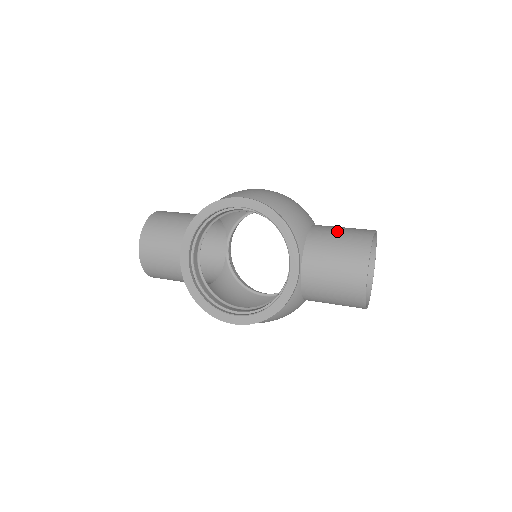
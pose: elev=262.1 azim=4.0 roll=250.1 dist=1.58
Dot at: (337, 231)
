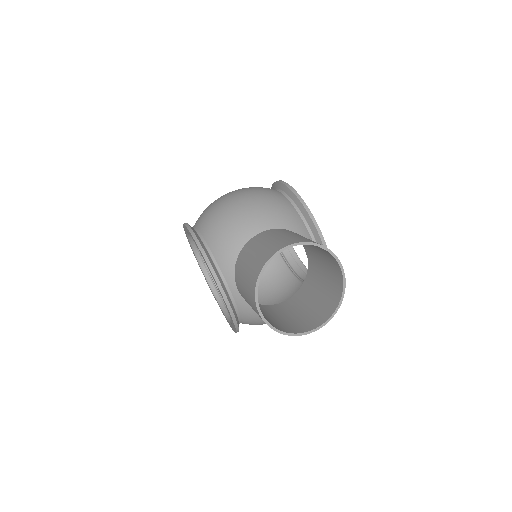
Dot at: (255, 250)
